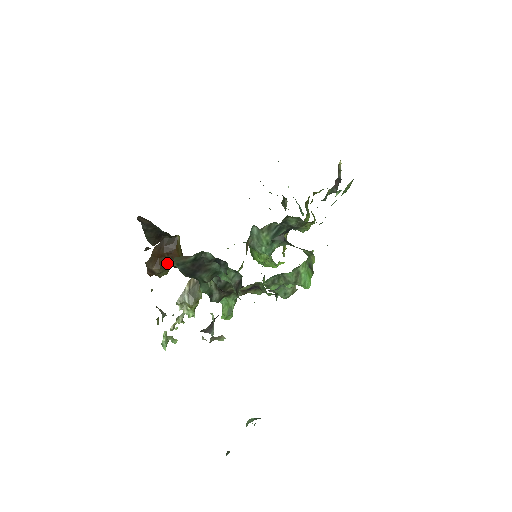
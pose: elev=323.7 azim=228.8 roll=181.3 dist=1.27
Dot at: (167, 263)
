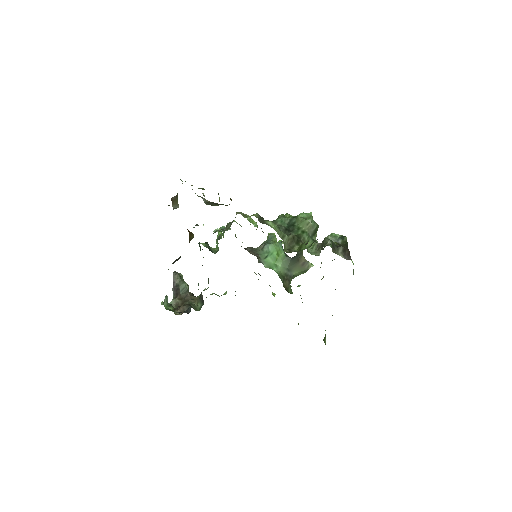
Dot at: occluded
